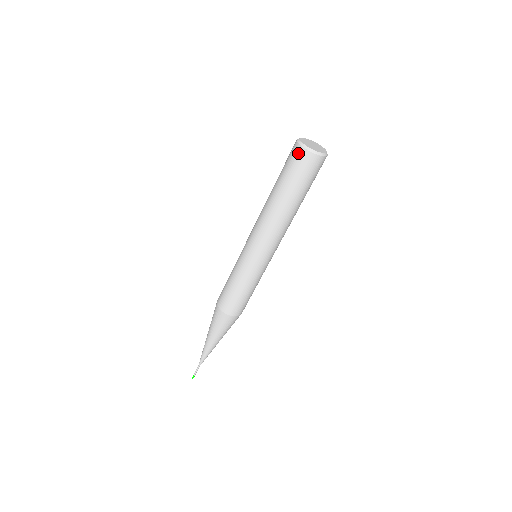
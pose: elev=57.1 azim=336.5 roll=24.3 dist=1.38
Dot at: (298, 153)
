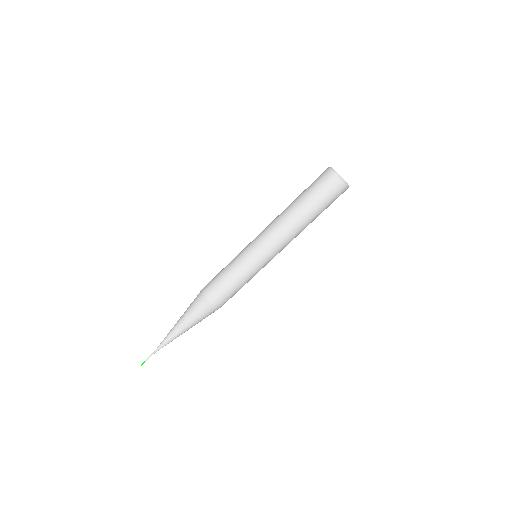
Dot at: (325, 172)
